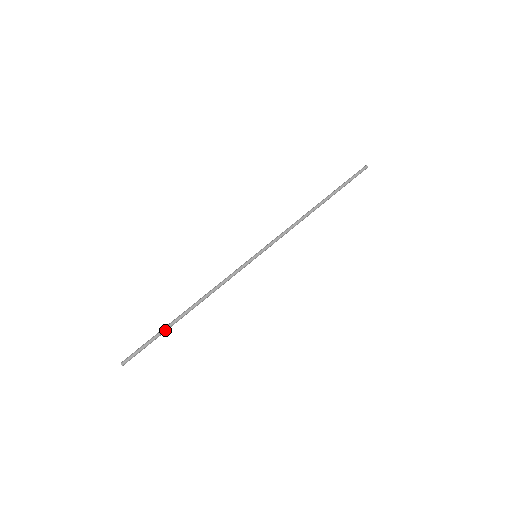
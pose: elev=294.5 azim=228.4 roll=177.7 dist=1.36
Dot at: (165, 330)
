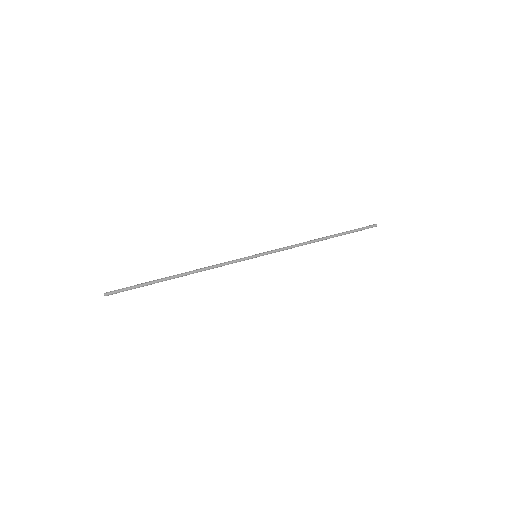
Dot at: (154, 282)
